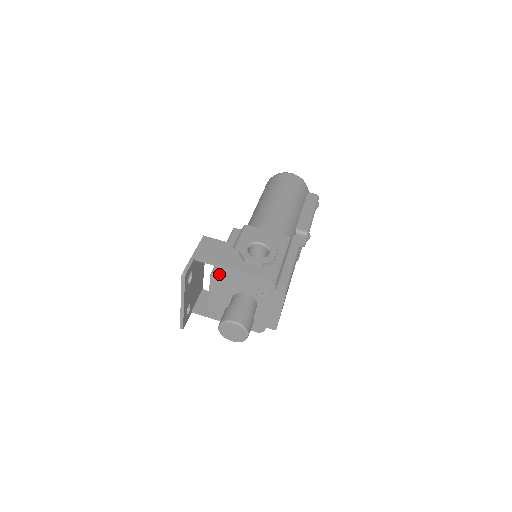
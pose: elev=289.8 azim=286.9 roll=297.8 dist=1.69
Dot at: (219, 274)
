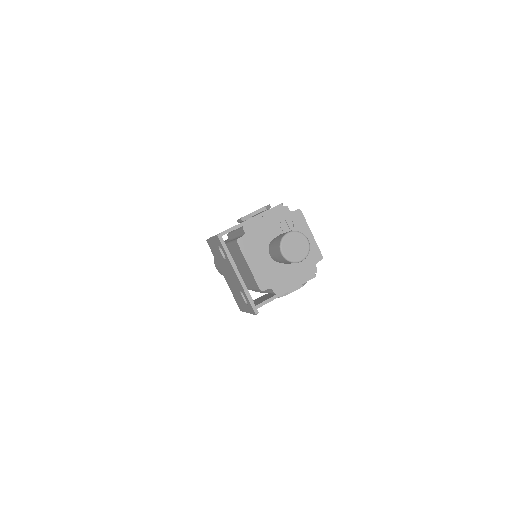
Dot at: (243, 236)
